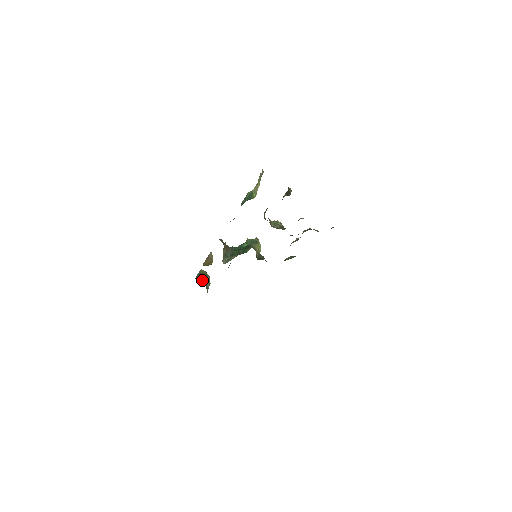
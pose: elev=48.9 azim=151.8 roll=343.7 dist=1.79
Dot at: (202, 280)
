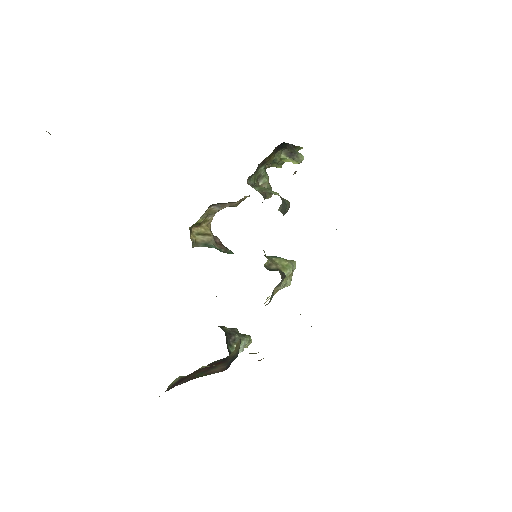
Dot at: (226, 331)
